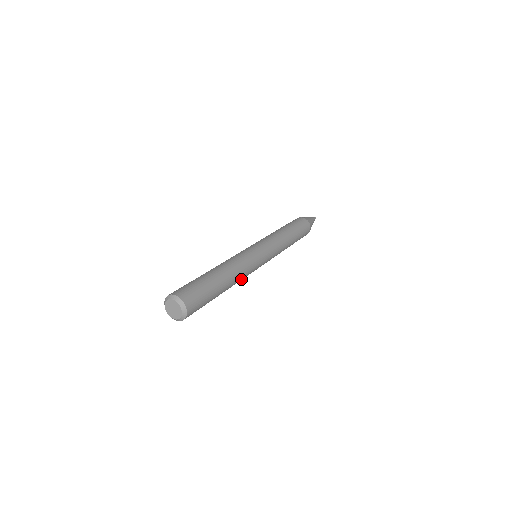
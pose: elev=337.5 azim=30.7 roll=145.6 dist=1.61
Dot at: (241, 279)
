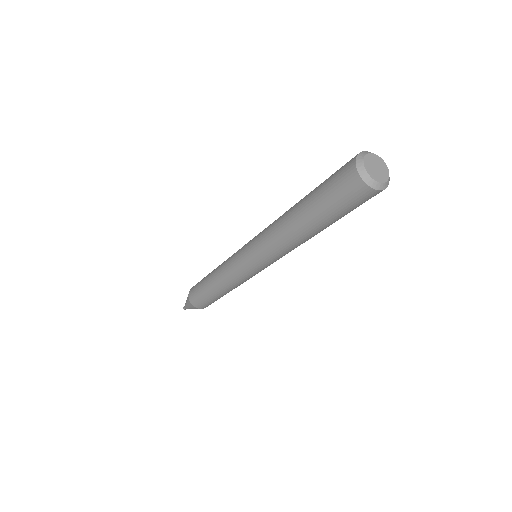
Dot at: occluded
